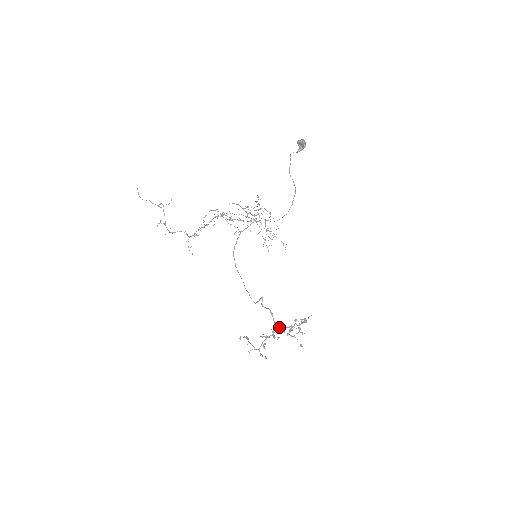
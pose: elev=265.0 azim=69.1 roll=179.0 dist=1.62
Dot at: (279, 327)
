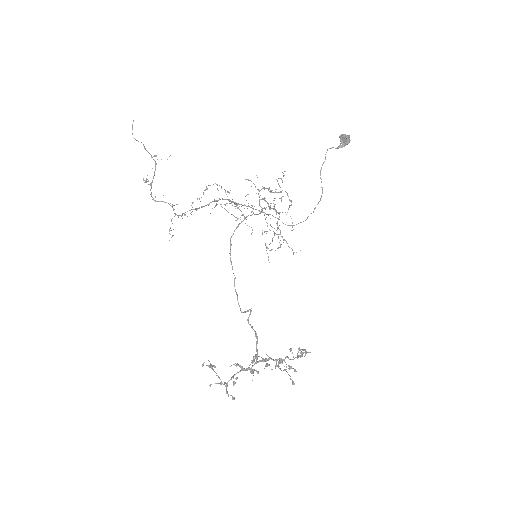
Dot at: occluded
